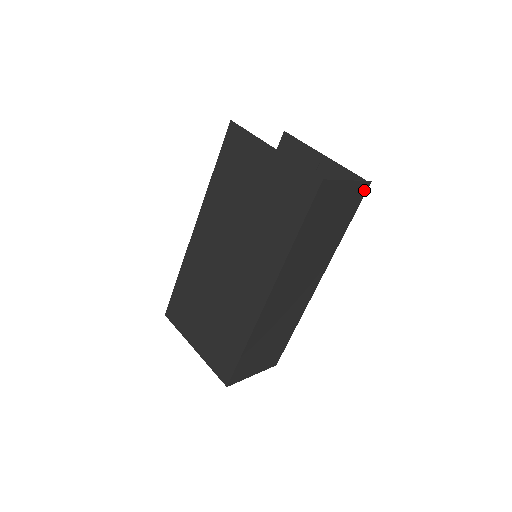
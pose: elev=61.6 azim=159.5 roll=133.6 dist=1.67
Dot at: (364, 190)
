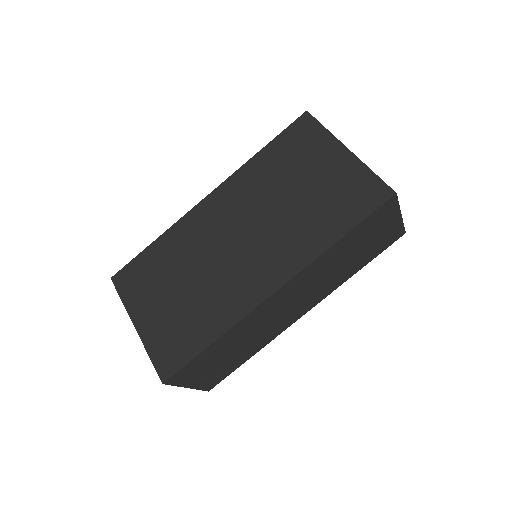
Dot at: (397, 237)
